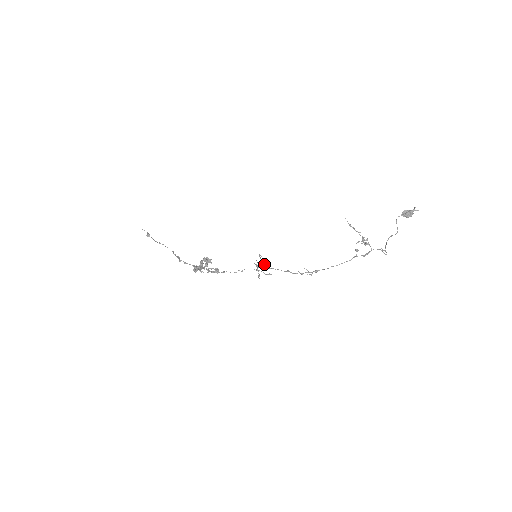
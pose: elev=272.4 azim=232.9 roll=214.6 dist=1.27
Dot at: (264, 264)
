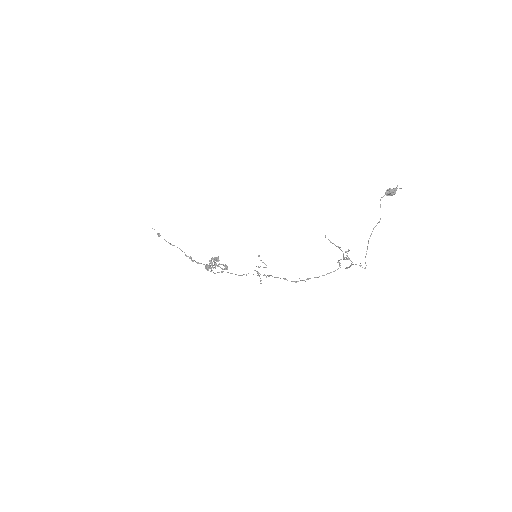
Dot at: (264, 267)
